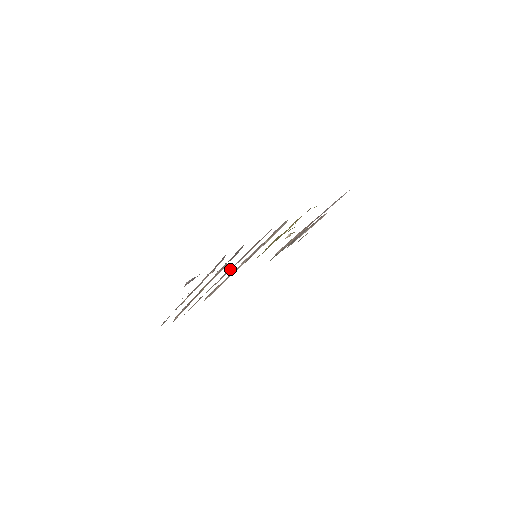
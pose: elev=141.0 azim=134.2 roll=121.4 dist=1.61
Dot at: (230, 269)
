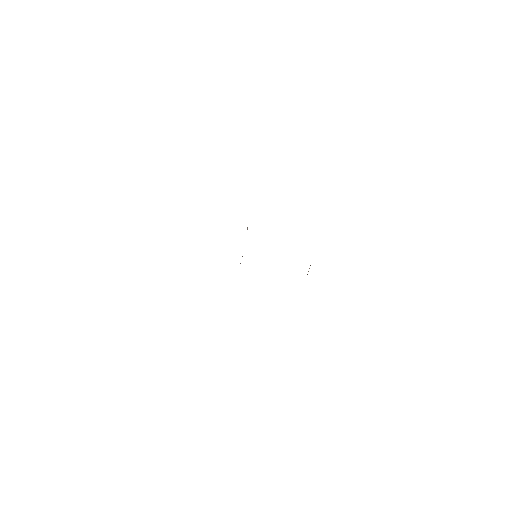
Dot at: occluded
